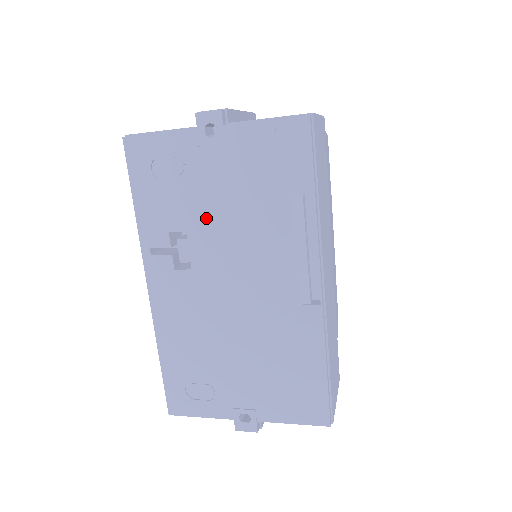
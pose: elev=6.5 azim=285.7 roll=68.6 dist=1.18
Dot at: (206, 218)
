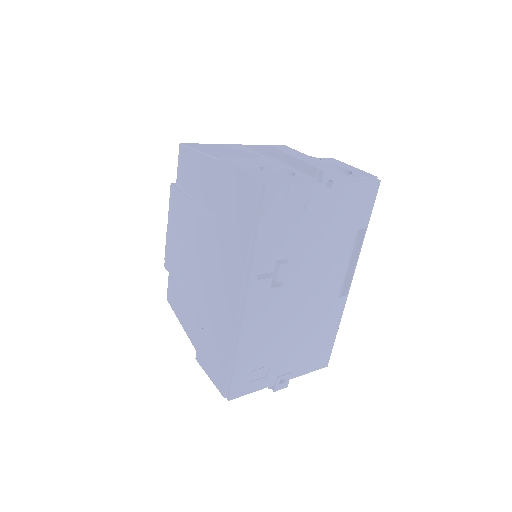
Dot at: (305, 248)
